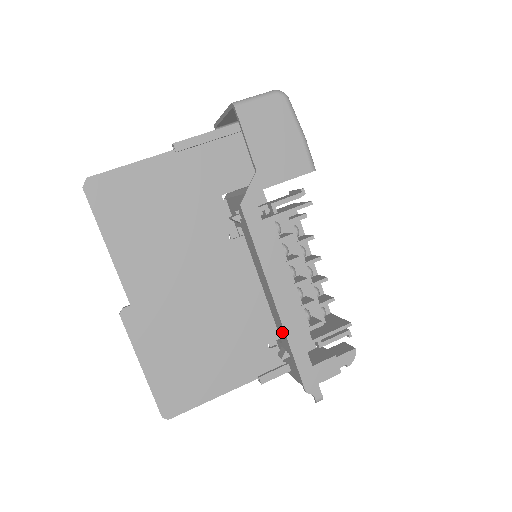
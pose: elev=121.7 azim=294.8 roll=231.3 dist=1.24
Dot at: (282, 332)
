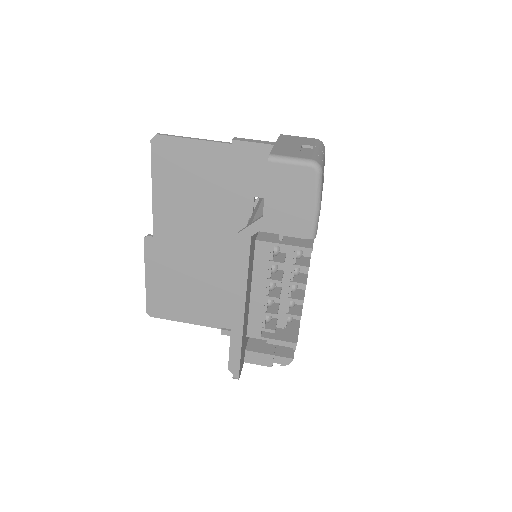
Dot at: occluded
